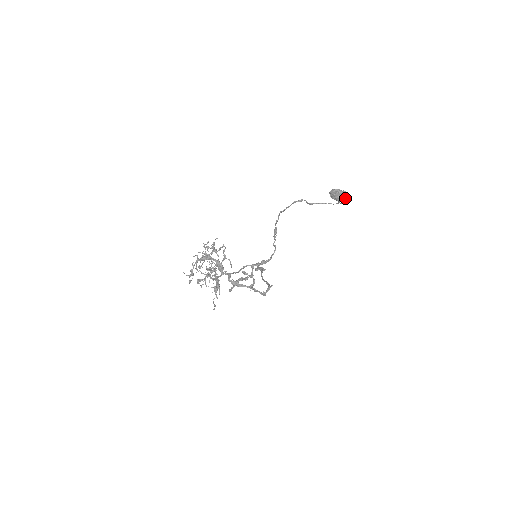
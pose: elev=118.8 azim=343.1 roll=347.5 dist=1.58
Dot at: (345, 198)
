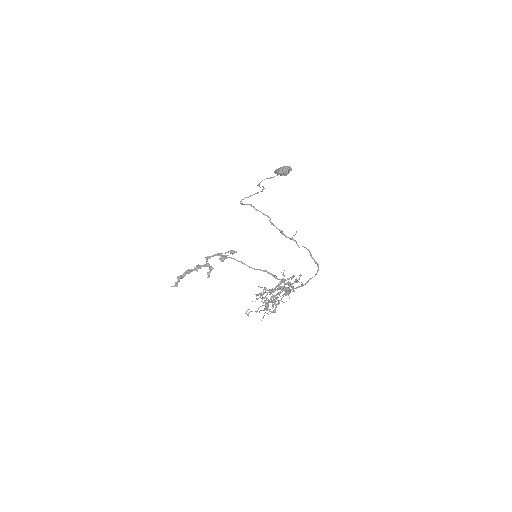
Dot at: occluded
